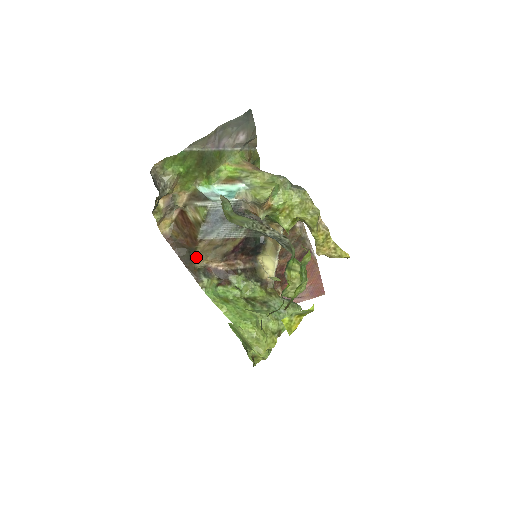
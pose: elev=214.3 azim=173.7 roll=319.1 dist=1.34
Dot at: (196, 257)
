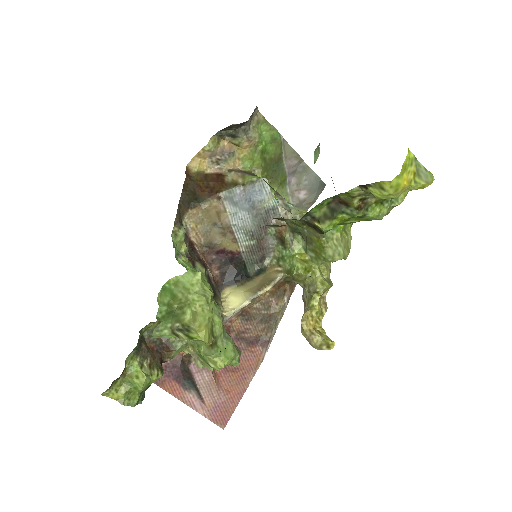
Dot at: (196, 208)
